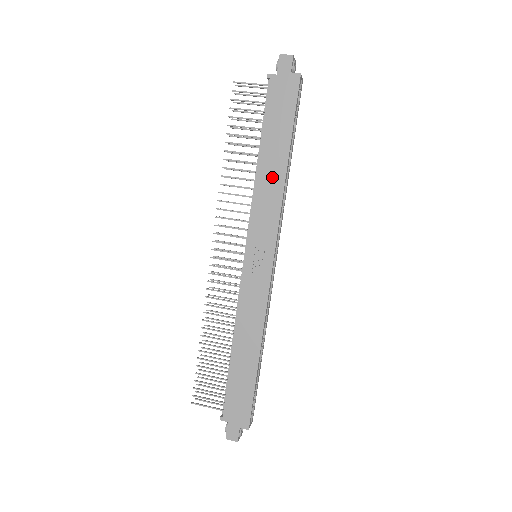
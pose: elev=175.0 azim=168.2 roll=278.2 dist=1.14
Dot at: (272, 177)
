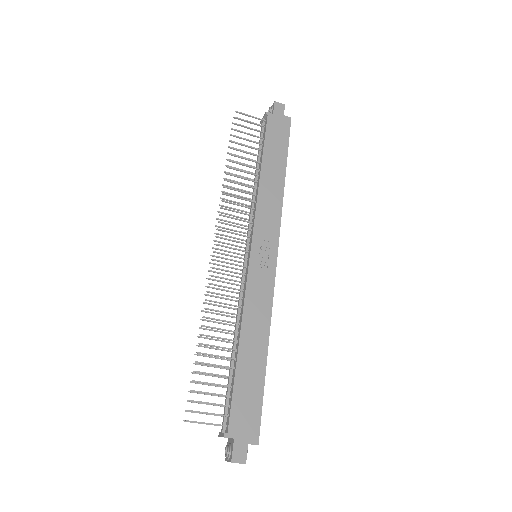
Dot at: (273, 187)
